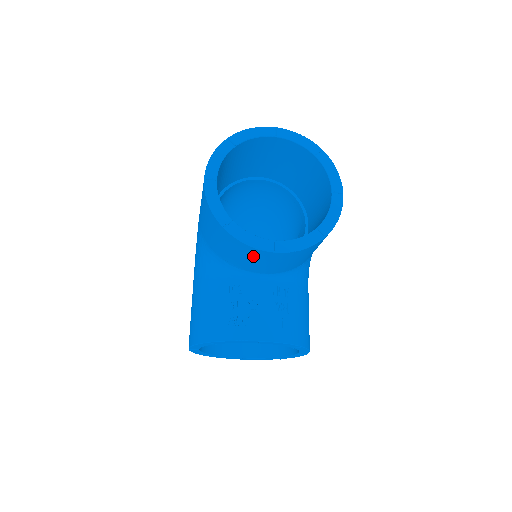
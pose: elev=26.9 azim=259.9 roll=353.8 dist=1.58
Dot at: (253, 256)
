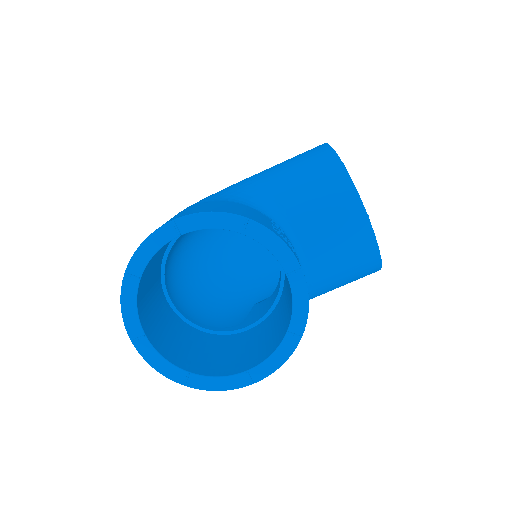
Dot at: (339, 207)
